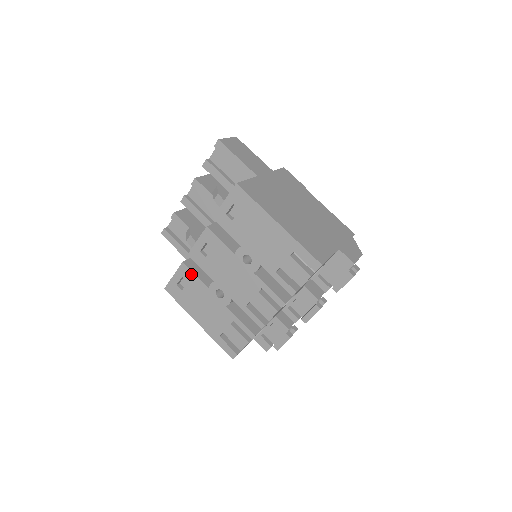
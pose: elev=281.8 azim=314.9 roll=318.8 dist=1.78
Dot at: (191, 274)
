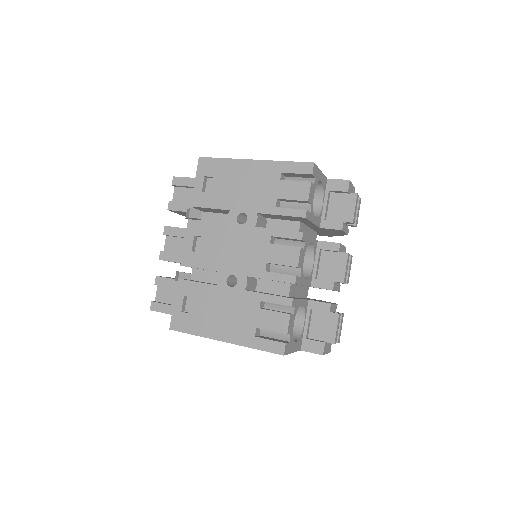
Dot at: (192, 285)
